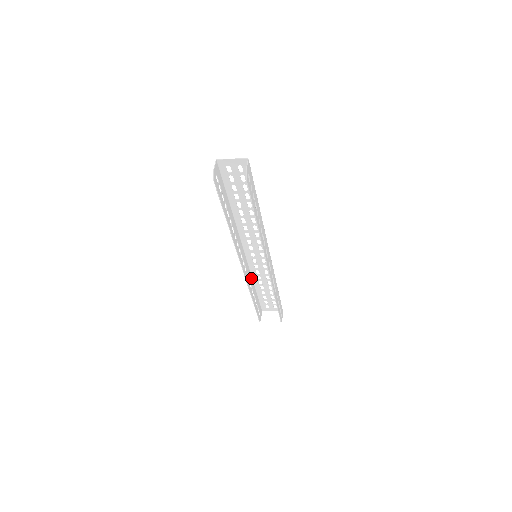
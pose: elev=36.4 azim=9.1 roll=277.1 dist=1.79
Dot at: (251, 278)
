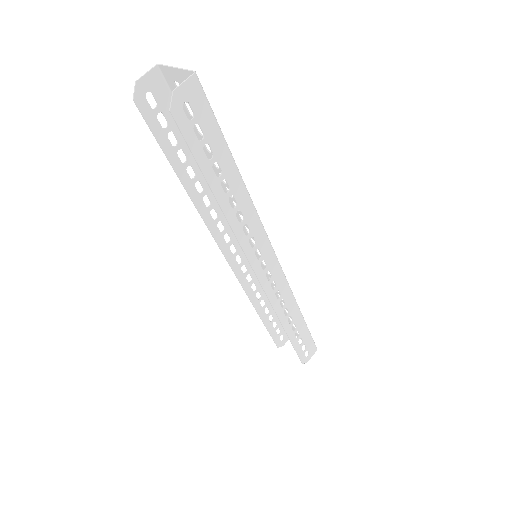
Dot at: occluded
